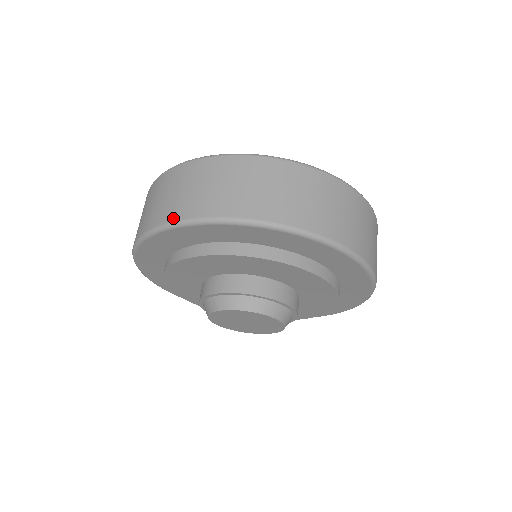
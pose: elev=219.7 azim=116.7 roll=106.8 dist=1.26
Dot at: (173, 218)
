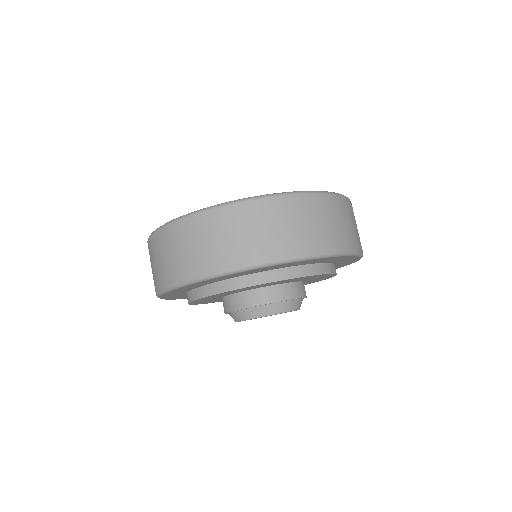
Dot at: (157, 289)
